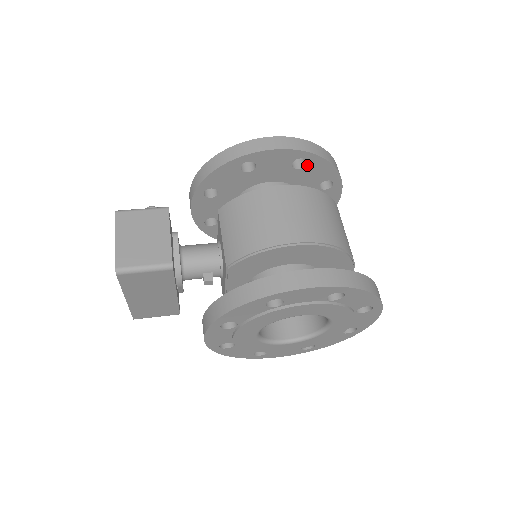
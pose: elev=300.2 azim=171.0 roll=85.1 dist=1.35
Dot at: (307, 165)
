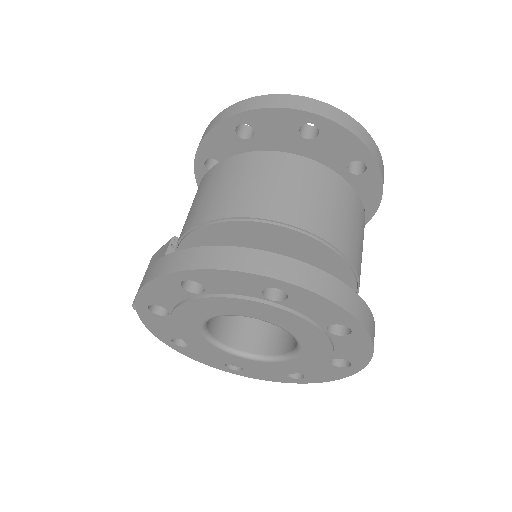
Dot at: (254, 127)
